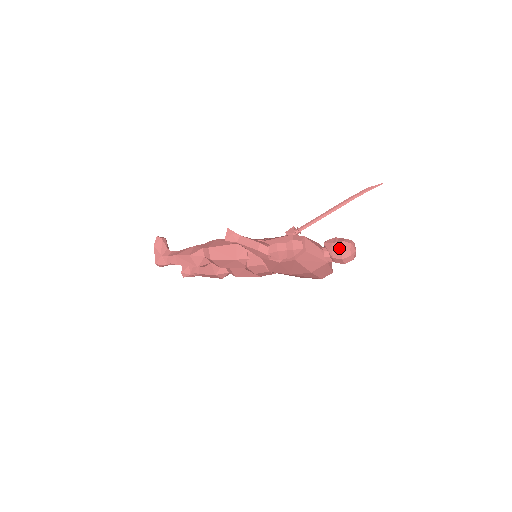
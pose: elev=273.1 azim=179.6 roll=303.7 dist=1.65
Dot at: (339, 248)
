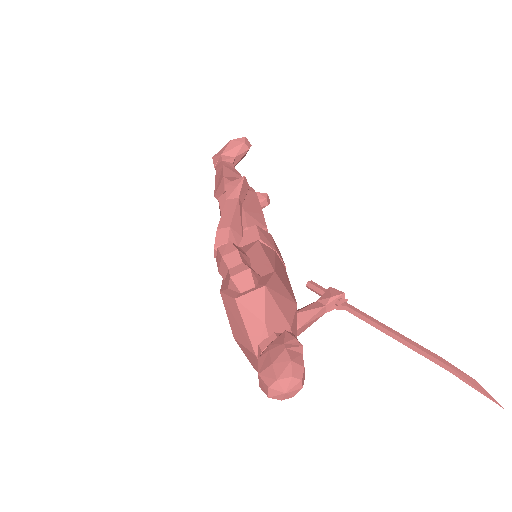
Dot at: (275, 358)
